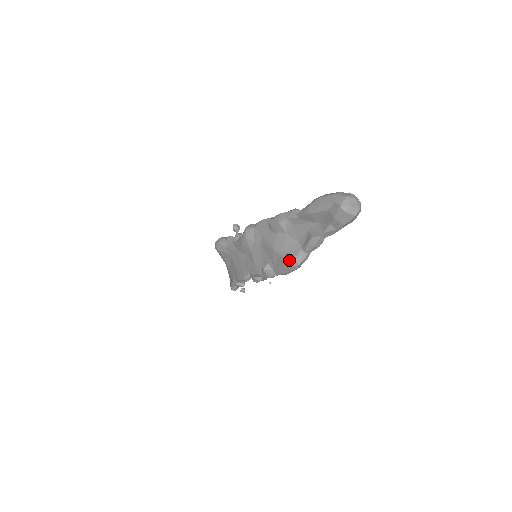
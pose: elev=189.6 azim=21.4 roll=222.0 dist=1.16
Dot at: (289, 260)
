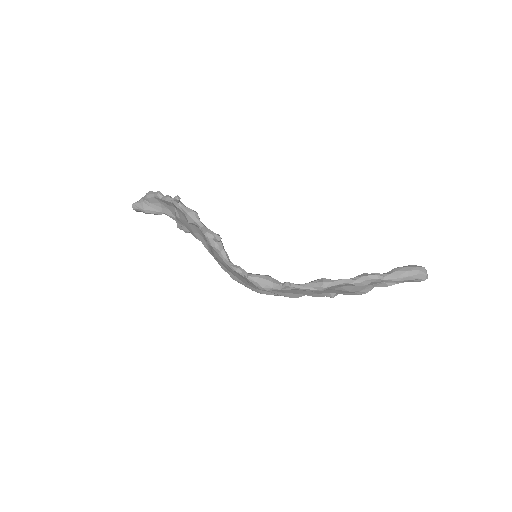
Dot at: occluded
